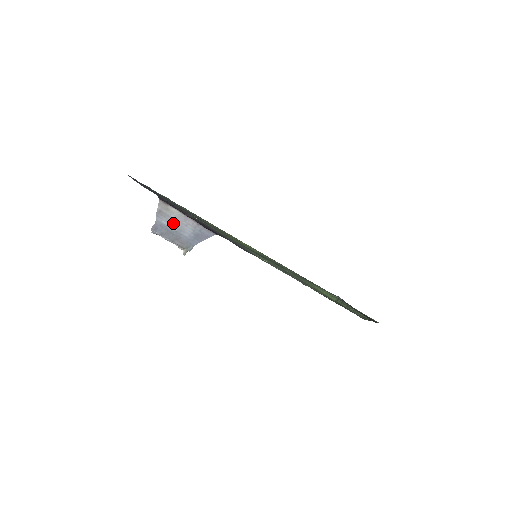
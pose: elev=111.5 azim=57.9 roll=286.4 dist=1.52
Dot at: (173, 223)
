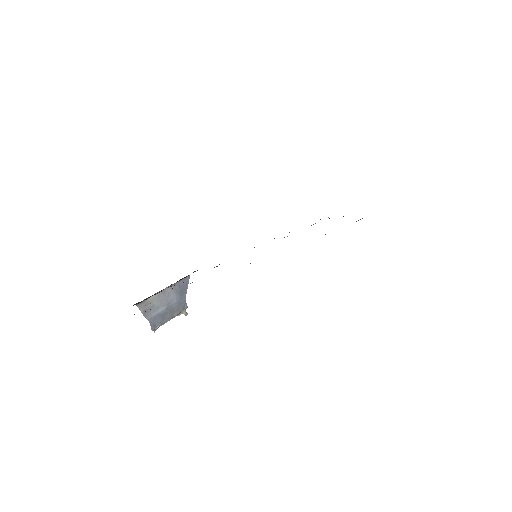
Dot at: (159, 306)
